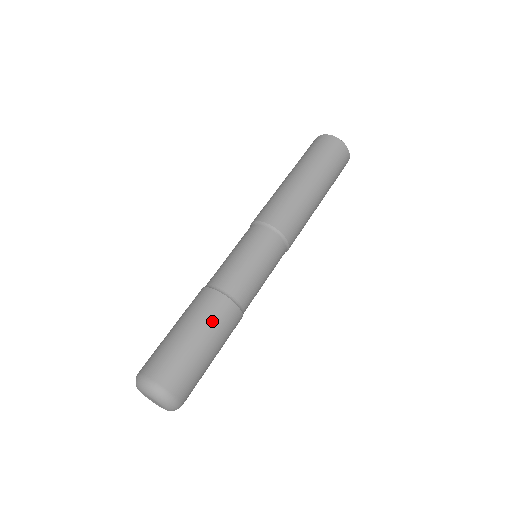
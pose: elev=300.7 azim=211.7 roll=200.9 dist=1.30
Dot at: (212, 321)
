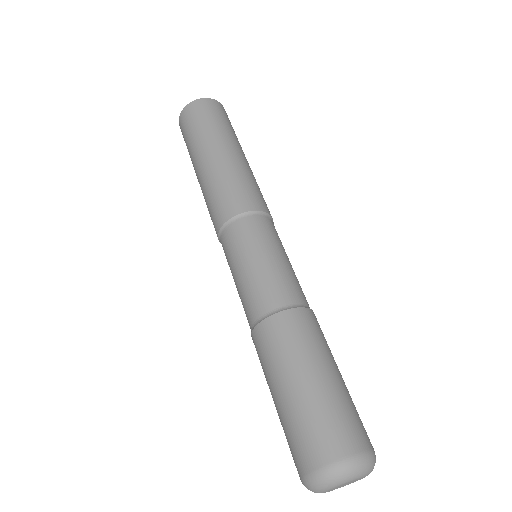
Dot at: (321, 342)
